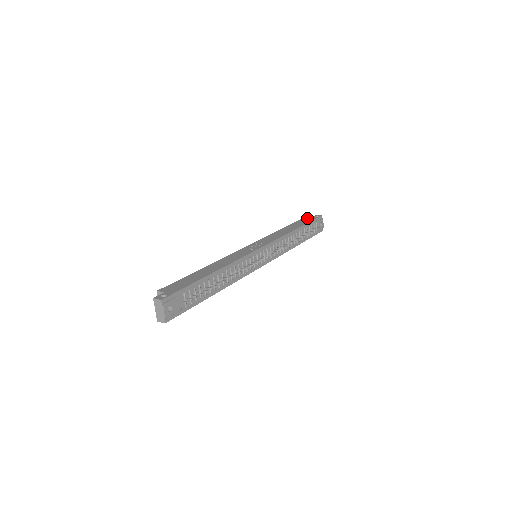
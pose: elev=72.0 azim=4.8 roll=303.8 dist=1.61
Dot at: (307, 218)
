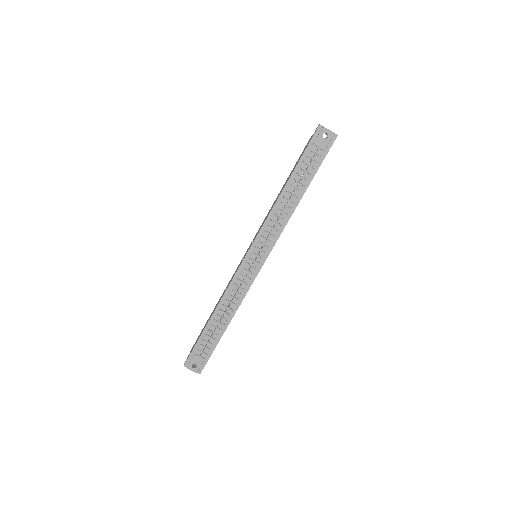
Dot at: (307, 143)
